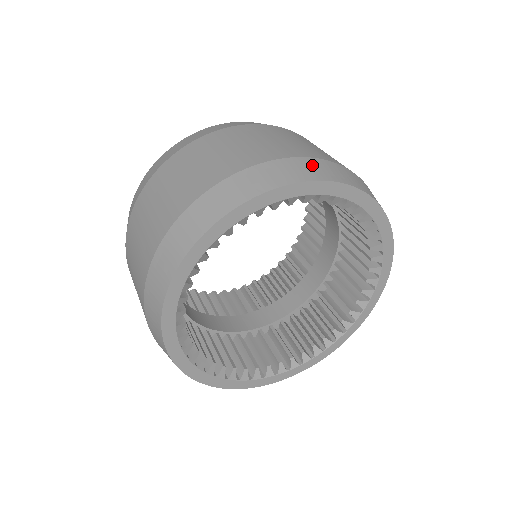
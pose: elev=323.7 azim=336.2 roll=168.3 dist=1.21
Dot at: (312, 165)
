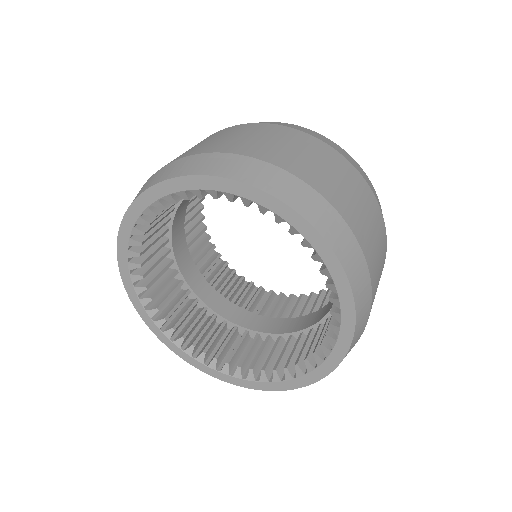
Dot at: (308, 196)
